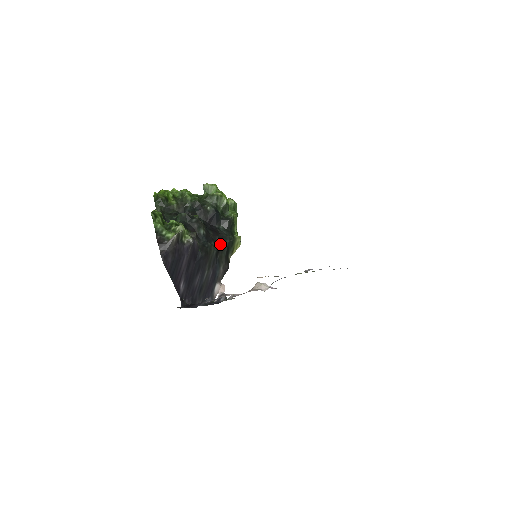
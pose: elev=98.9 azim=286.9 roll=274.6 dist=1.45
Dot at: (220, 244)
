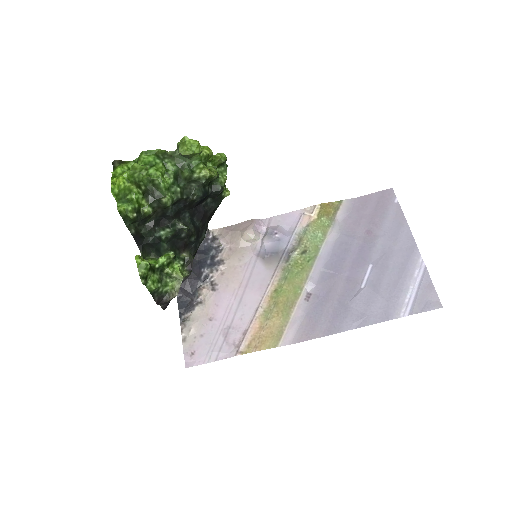
Dot at: occluded
